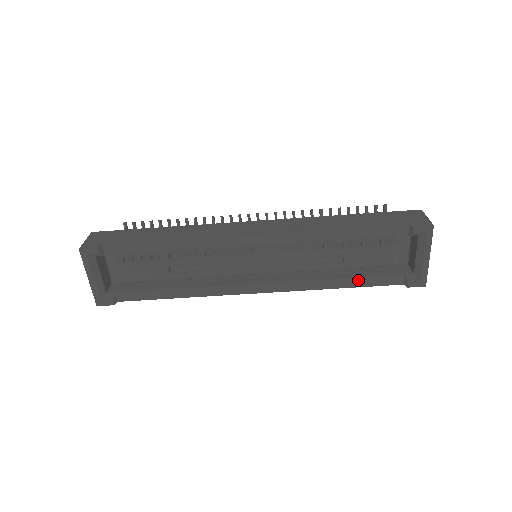
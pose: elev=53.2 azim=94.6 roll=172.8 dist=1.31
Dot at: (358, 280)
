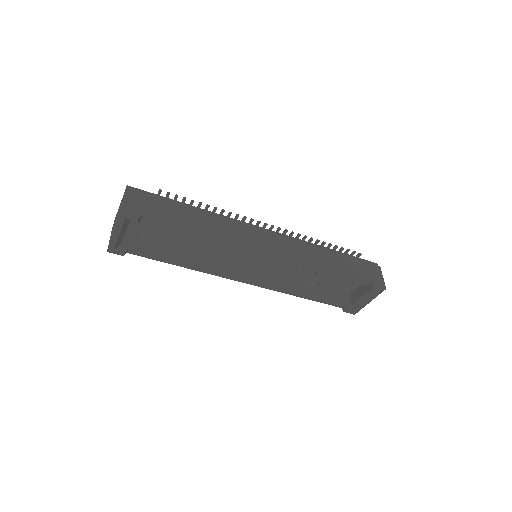
Dot at: (317, 297)
